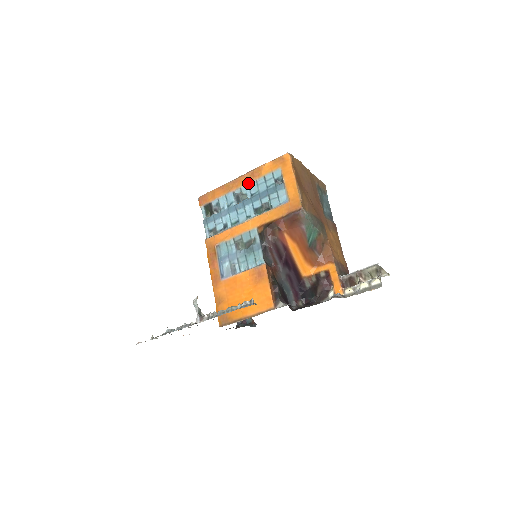
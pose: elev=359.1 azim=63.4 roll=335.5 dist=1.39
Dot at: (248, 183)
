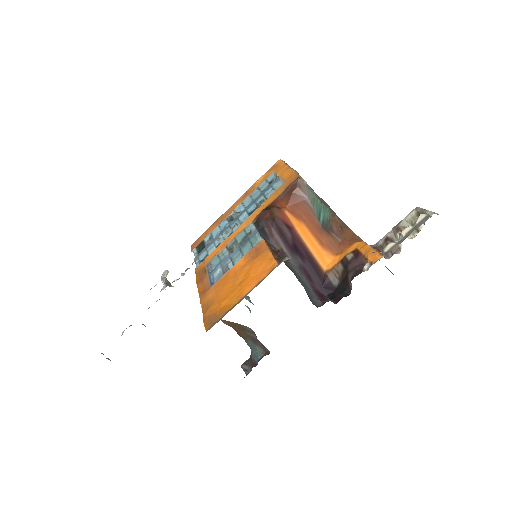
Dot at: (241, 202)
